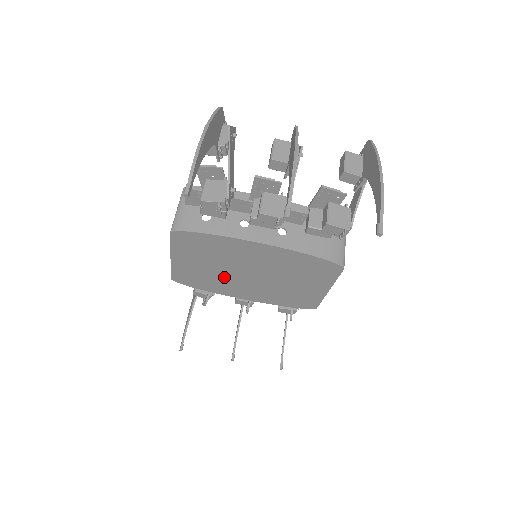
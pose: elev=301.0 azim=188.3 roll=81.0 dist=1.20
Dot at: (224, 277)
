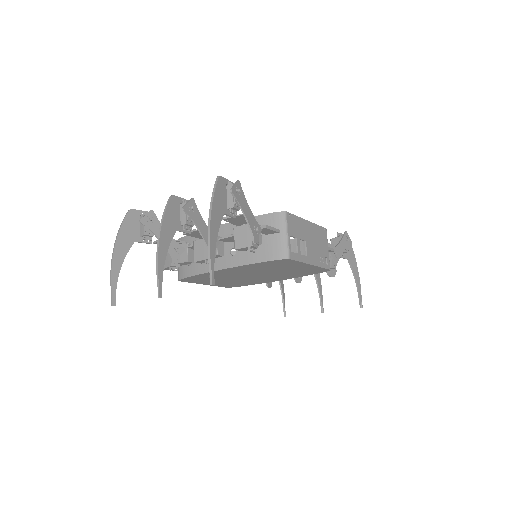
Dot at: (245, 280)
